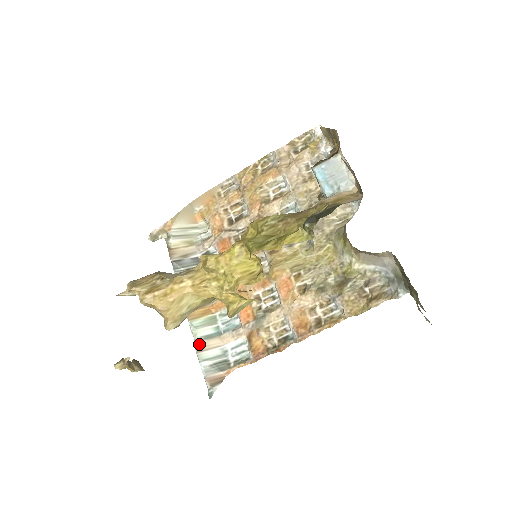
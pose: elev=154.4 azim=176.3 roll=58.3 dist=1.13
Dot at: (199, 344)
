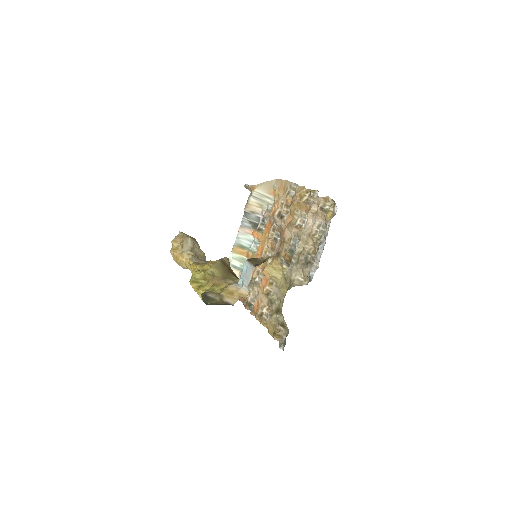
Dot at: occluded
